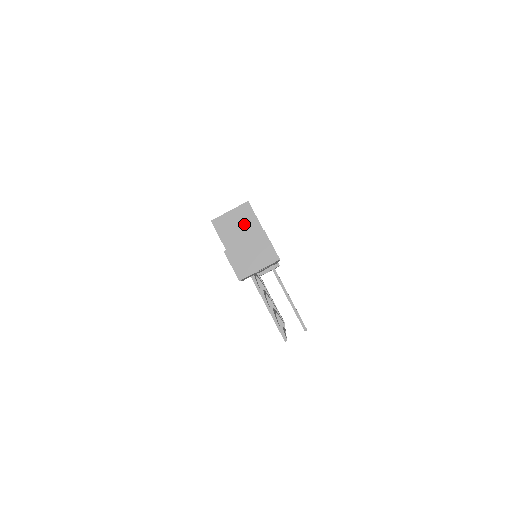
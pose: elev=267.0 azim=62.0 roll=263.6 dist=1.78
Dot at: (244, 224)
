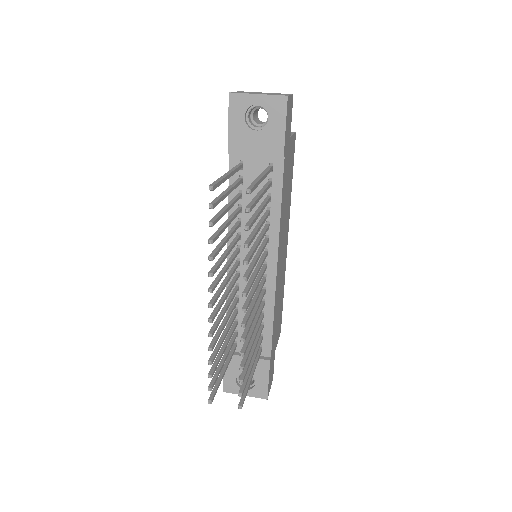
Dot at: occluded
